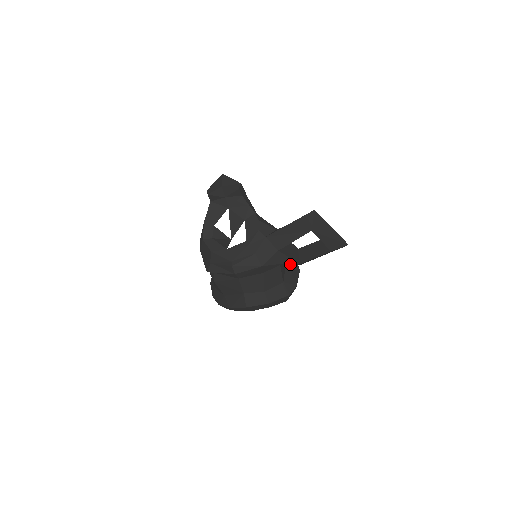
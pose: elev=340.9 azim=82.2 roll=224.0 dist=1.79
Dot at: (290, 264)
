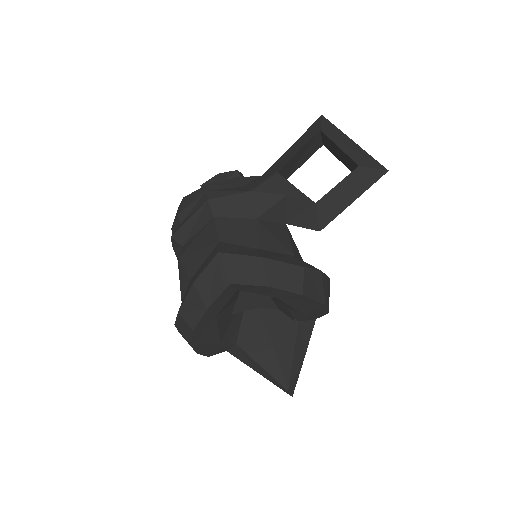
Dot at: occluded
